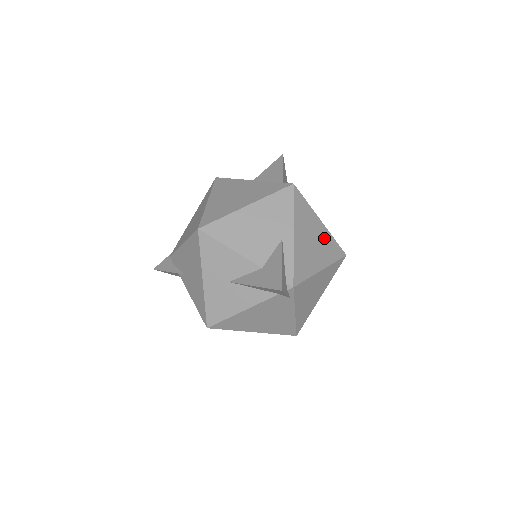
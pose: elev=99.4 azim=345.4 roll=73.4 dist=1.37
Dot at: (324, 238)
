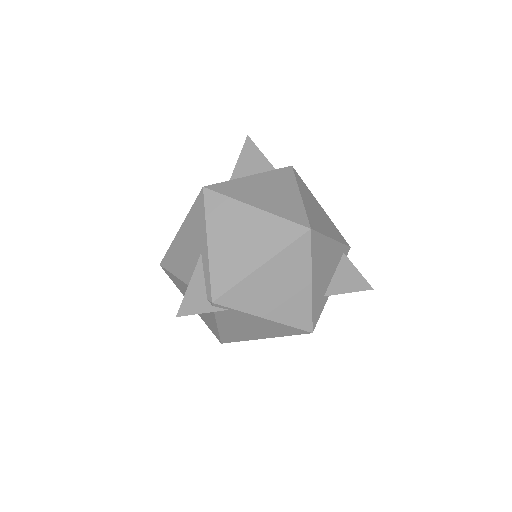
Dot at: (262, 225)
